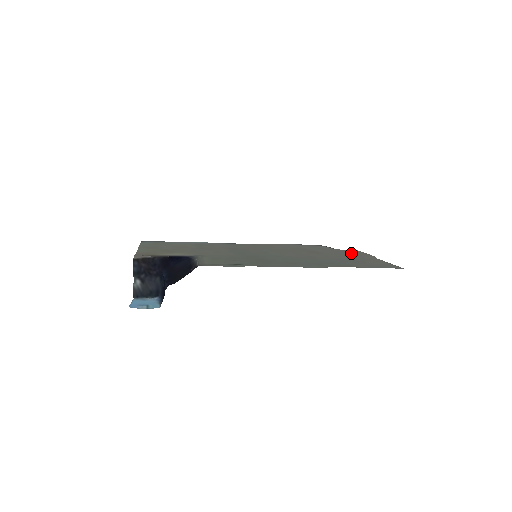
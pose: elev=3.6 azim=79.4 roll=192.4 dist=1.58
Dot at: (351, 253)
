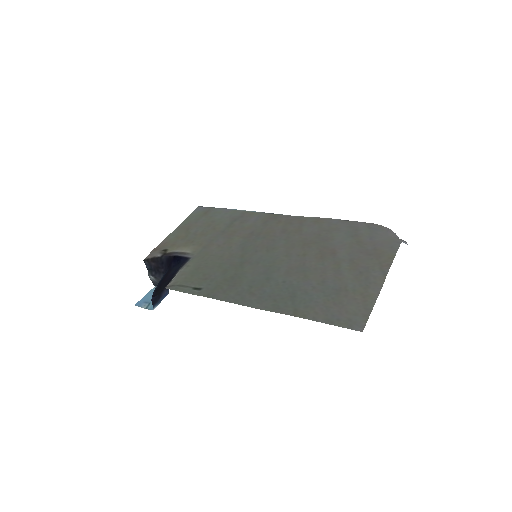
Dot at: (370, 260)
